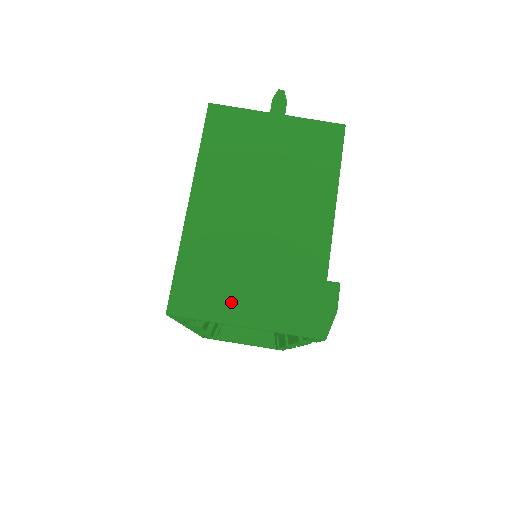
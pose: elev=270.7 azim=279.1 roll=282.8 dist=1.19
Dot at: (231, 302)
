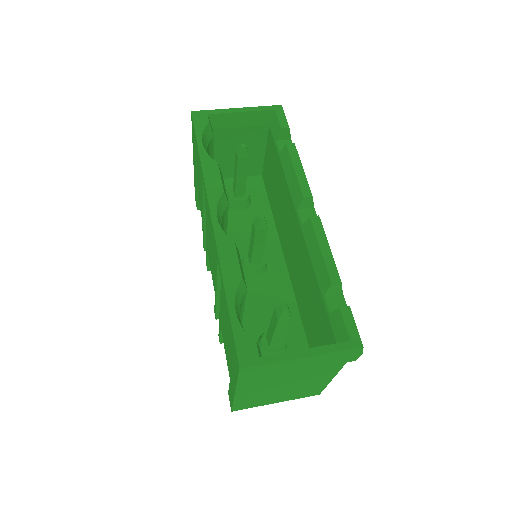
Dot at: occluded
